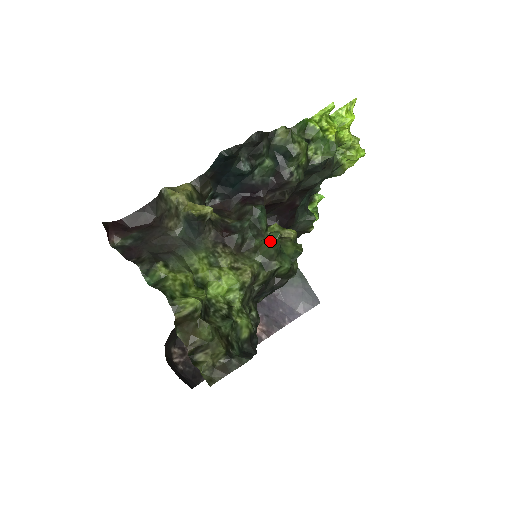
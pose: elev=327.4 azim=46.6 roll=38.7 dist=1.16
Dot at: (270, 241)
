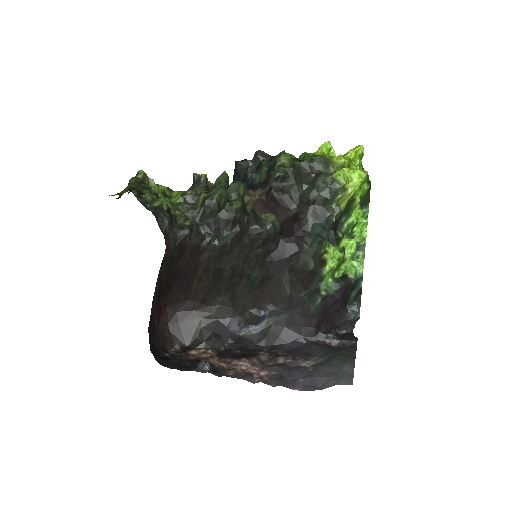
Dot at: (219, 178)
